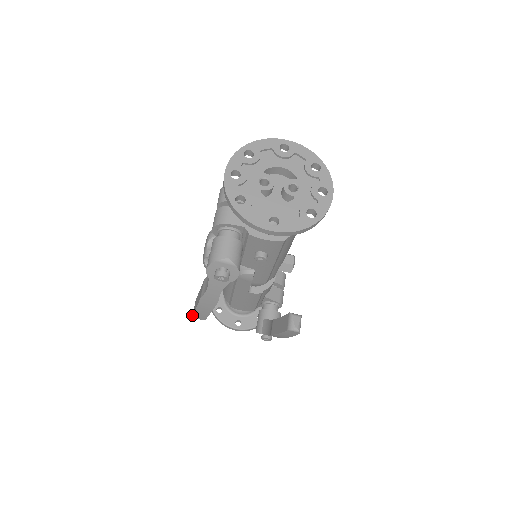
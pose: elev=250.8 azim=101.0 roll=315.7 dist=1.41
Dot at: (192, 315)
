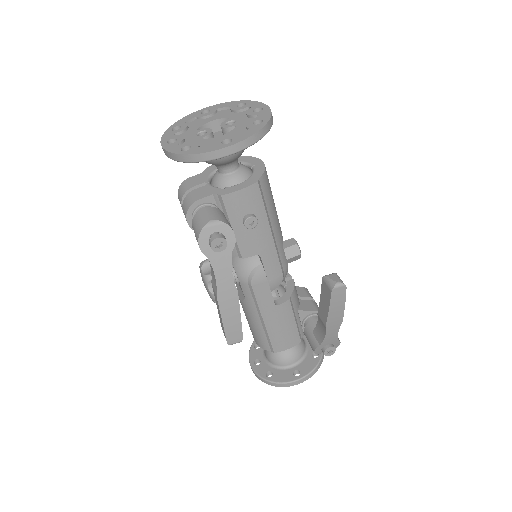
Dot at: occluded
